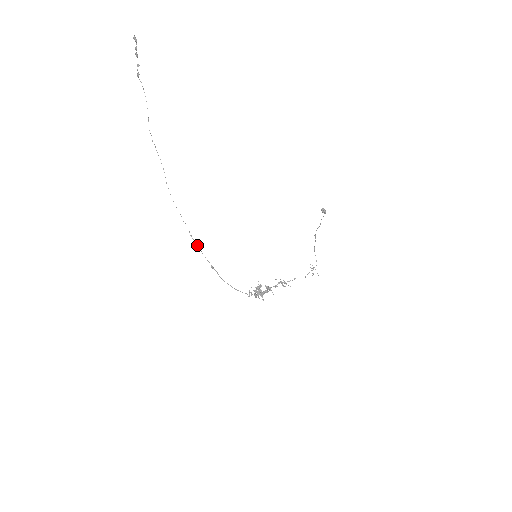
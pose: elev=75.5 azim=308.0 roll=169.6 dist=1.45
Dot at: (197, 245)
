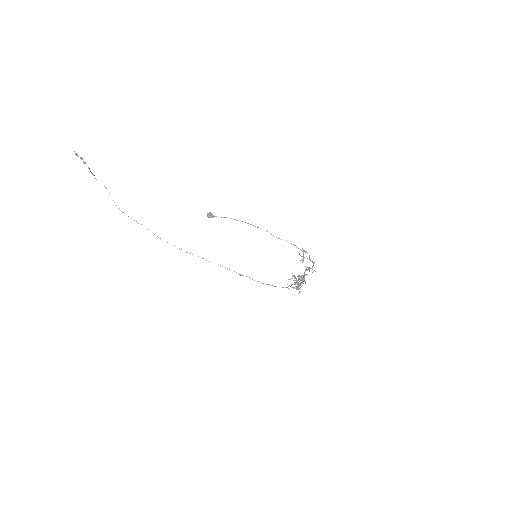
Dot at: occluded
